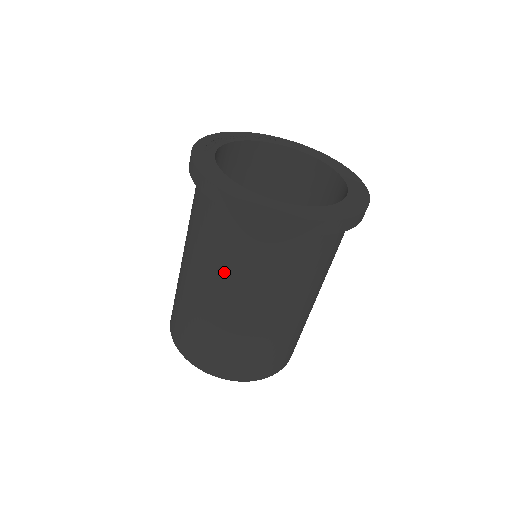
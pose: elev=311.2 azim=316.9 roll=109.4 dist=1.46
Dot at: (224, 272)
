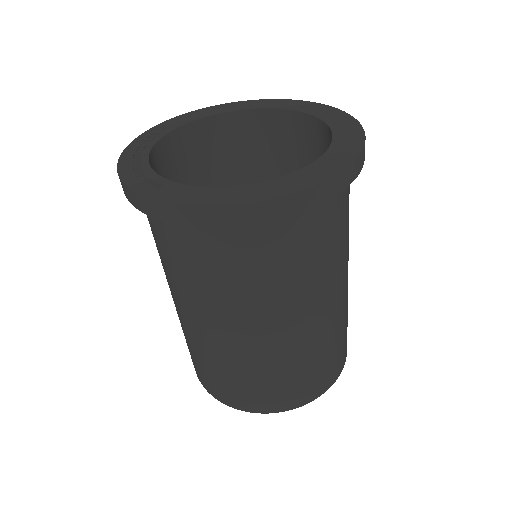
Dot at: (299, 288)
